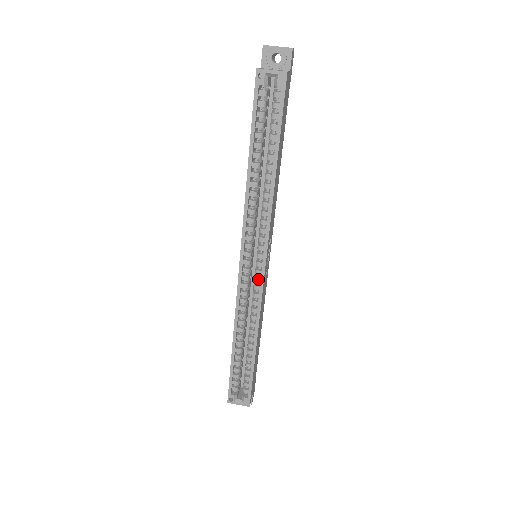
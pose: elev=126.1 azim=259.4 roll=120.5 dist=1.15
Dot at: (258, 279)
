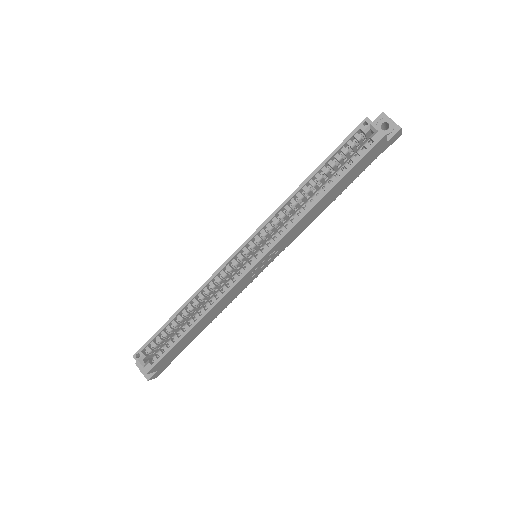
Dot at: (243, 270)
